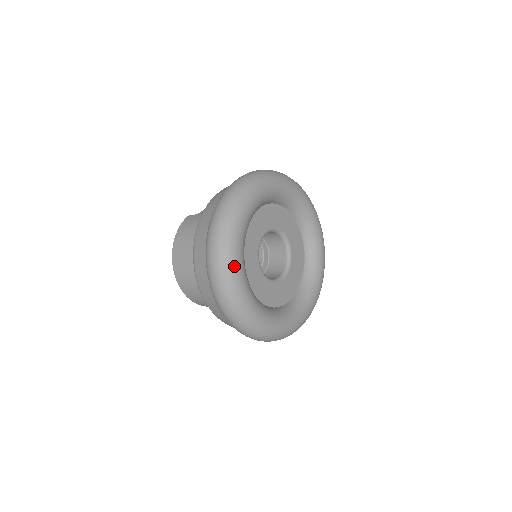
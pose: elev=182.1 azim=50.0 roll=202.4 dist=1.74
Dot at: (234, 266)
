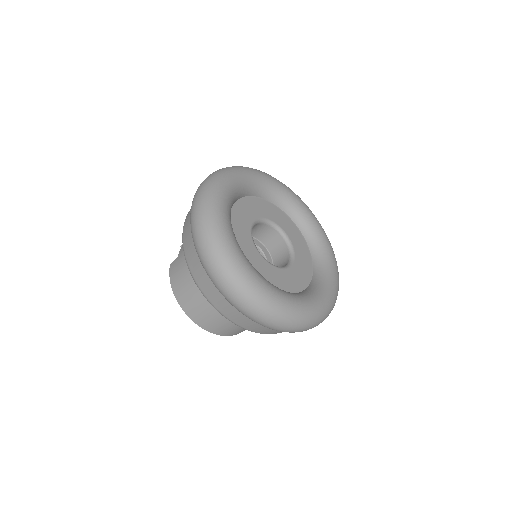
Dot at: (250, 279)
